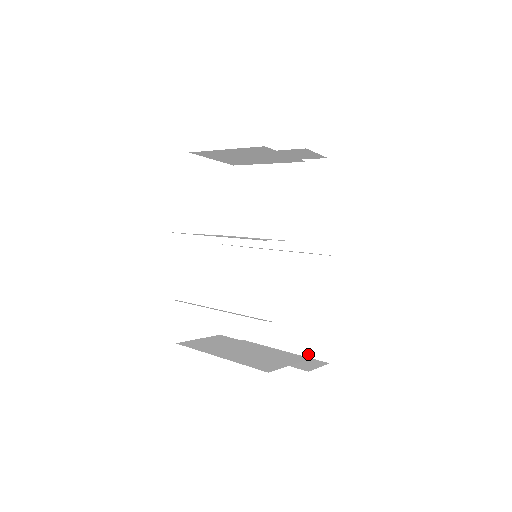
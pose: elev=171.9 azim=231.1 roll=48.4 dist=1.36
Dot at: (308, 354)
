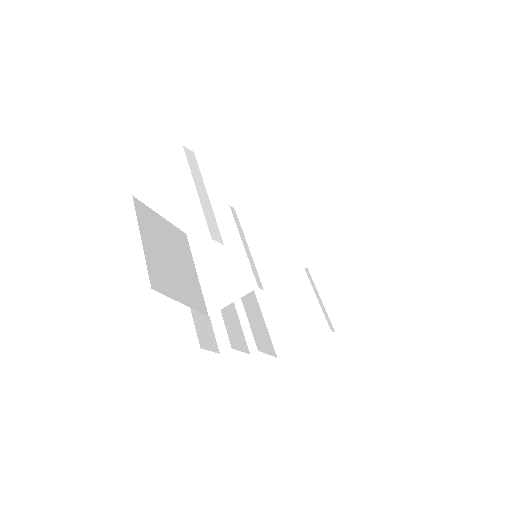
Dot at: (358, 292)
